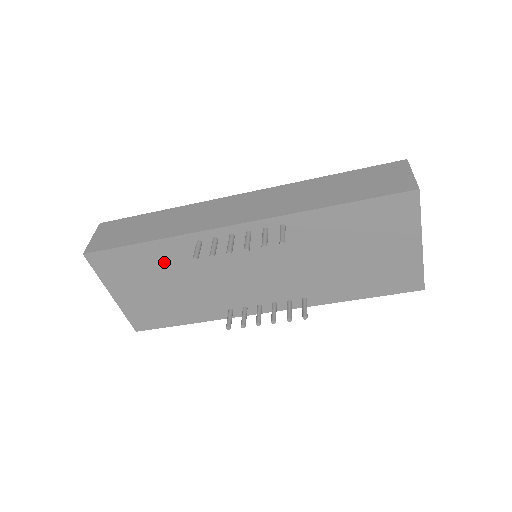
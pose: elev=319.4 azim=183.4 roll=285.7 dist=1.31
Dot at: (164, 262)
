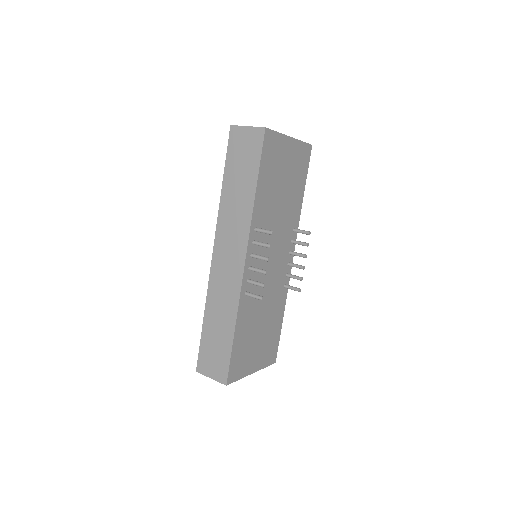
Dot at: (248, 325)
